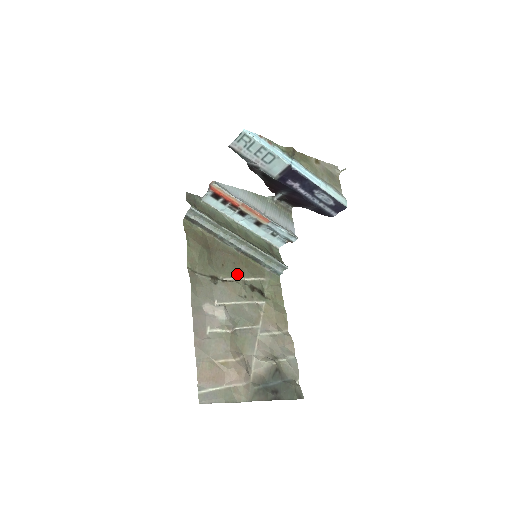
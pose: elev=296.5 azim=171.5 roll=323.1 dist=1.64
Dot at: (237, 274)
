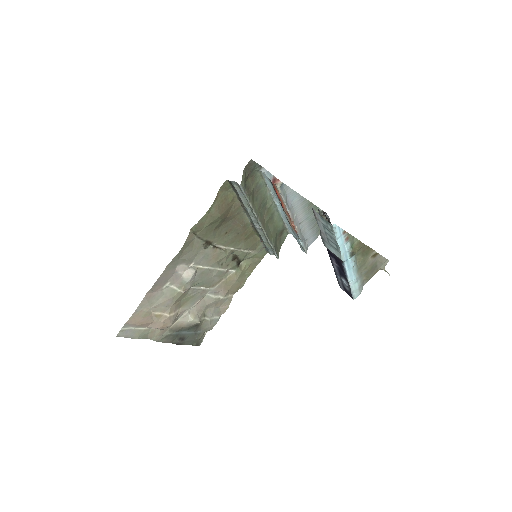
Dot at: (232, 244)
